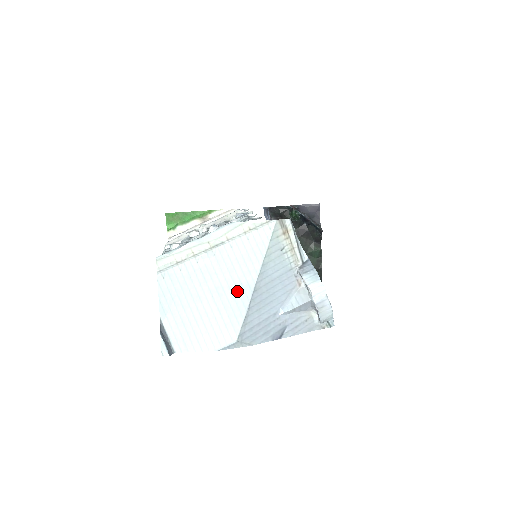
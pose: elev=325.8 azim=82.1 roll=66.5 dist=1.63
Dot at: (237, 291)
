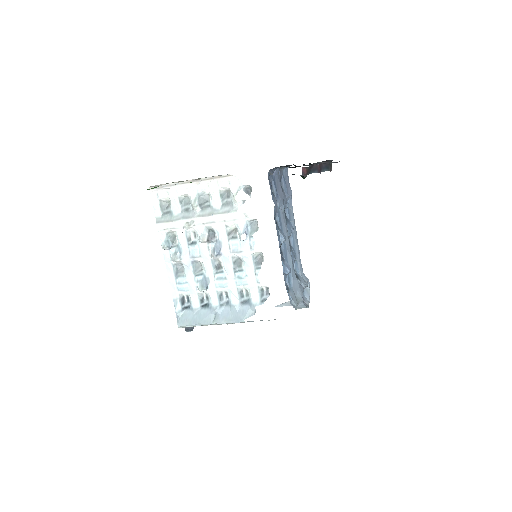
Dot at: occluded
